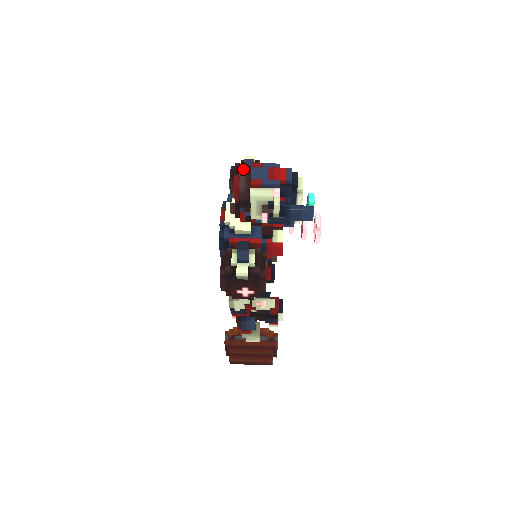
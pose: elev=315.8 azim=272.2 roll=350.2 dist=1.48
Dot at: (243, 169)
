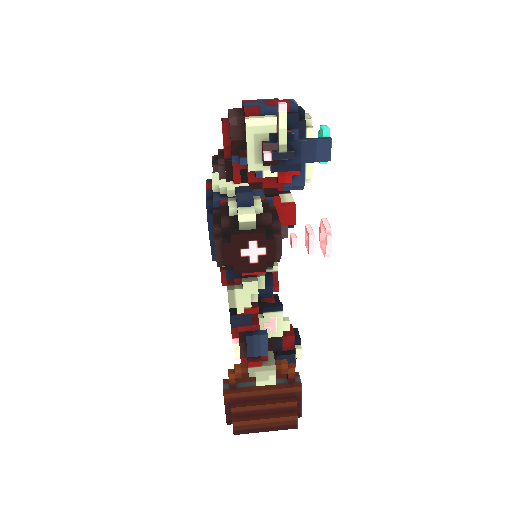
Dot at: (231, 109)
